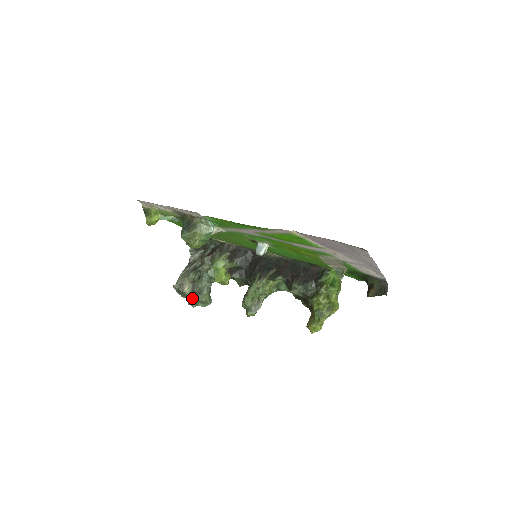
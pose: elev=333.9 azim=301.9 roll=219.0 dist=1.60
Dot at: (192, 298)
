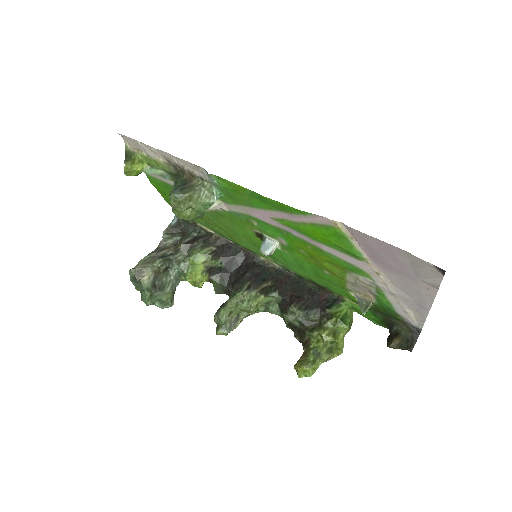
Dot at: (149, 292)
